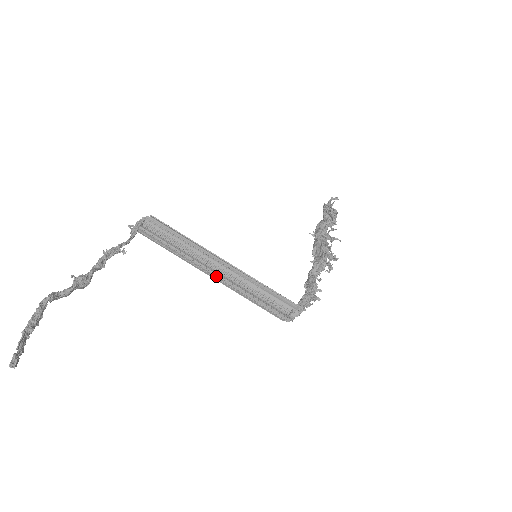
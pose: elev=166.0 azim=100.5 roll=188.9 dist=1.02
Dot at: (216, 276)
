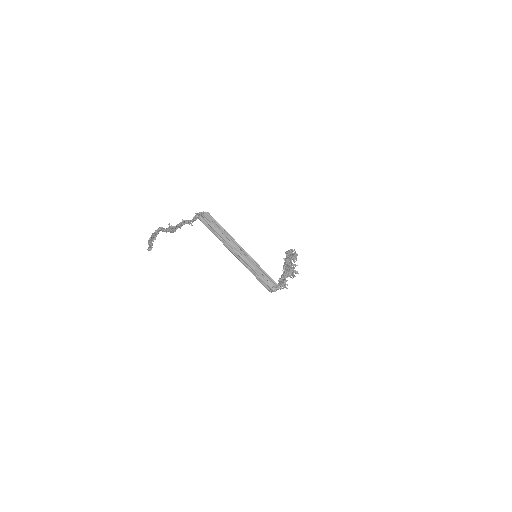
Dot at: (237, 256)
